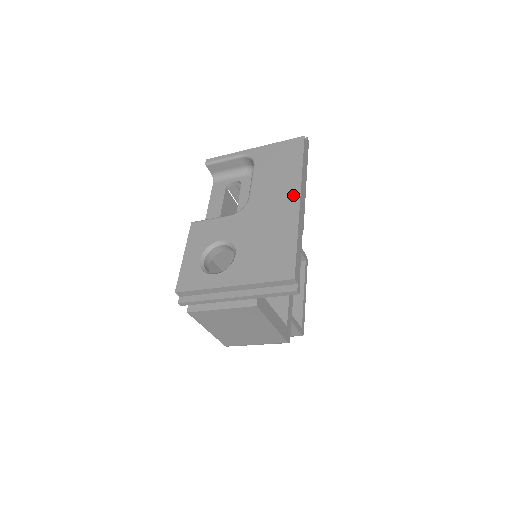
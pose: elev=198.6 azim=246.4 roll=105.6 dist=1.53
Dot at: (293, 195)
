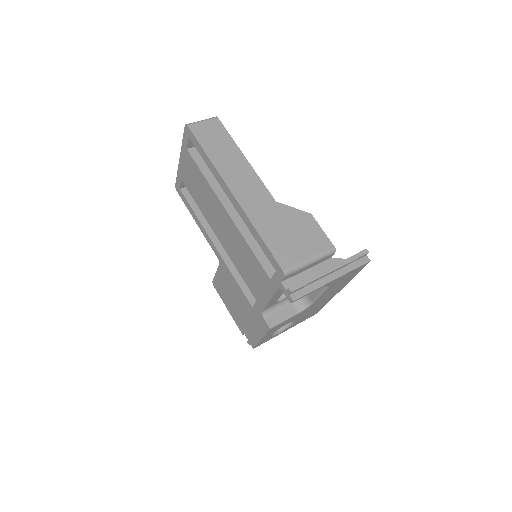
Dot at: occluded
